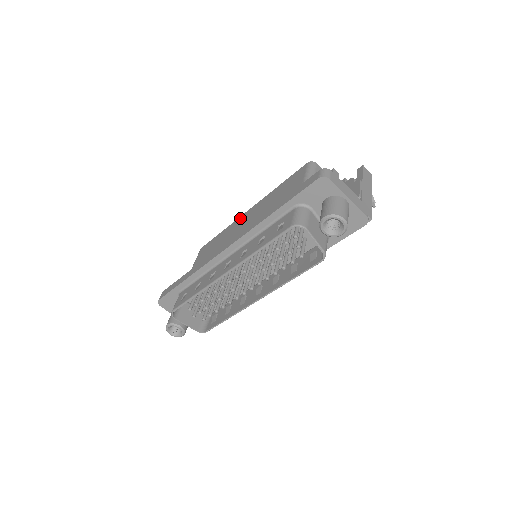
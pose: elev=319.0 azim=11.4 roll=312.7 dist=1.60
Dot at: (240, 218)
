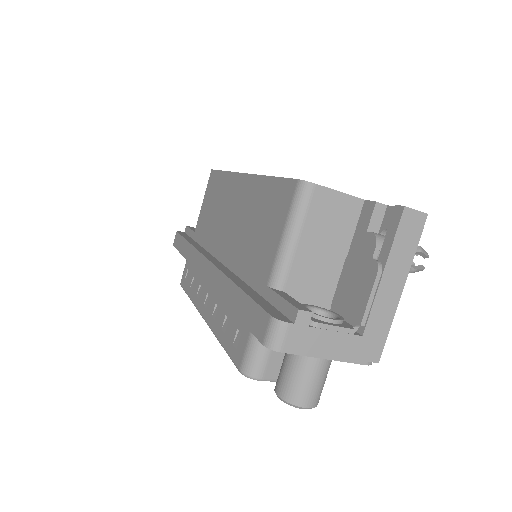
Dot at: (235, 179)
